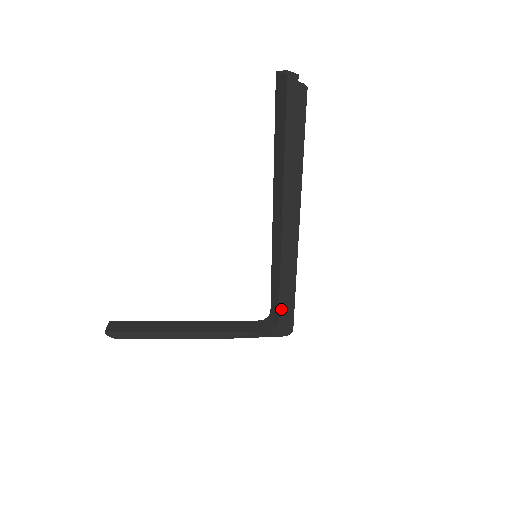
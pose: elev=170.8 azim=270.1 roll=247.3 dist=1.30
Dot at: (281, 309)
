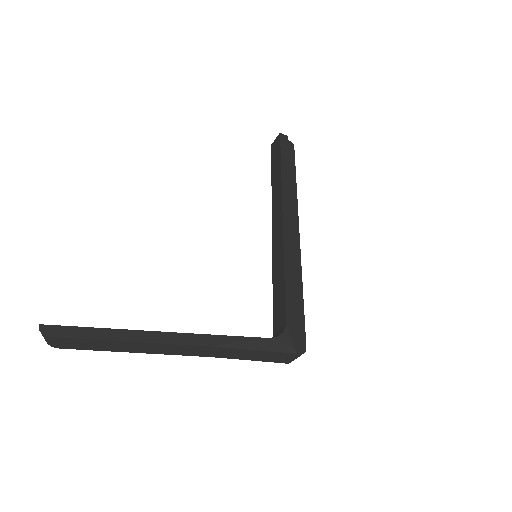
Dot at: (288, 307)
